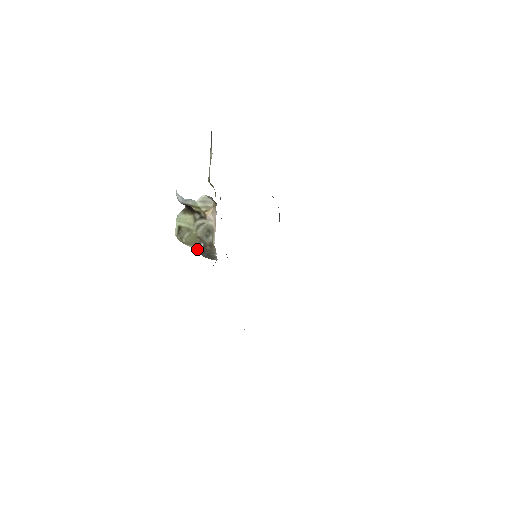
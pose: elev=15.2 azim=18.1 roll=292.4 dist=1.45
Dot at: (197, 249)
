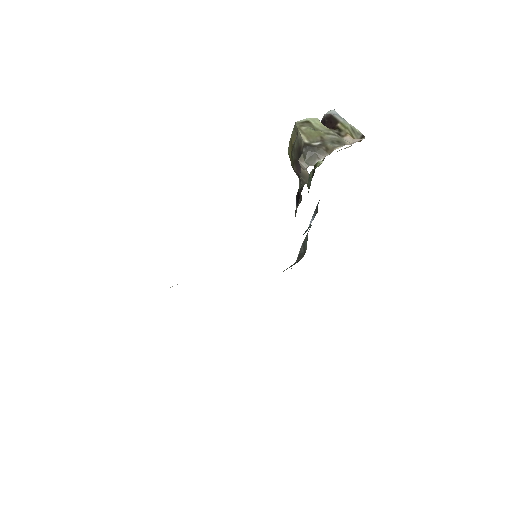
Dot at: (307, 142)
